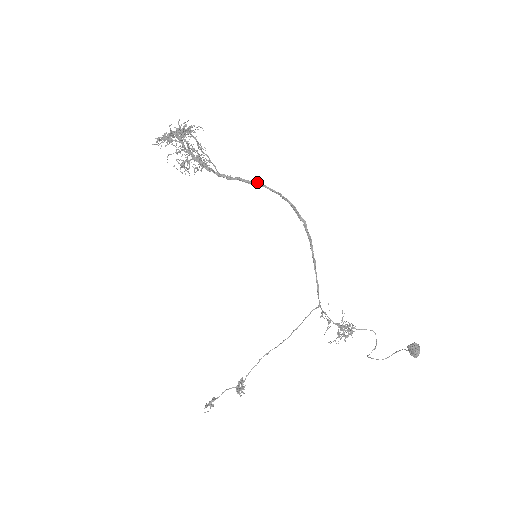
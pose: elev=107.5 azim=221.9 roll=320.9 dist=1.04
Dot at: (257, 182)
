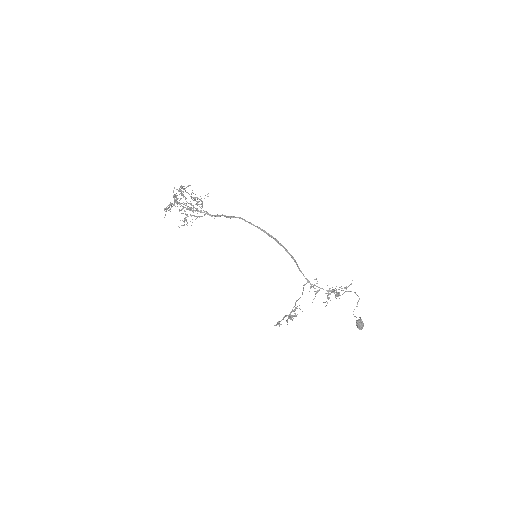
Dot at: (232, 217)
